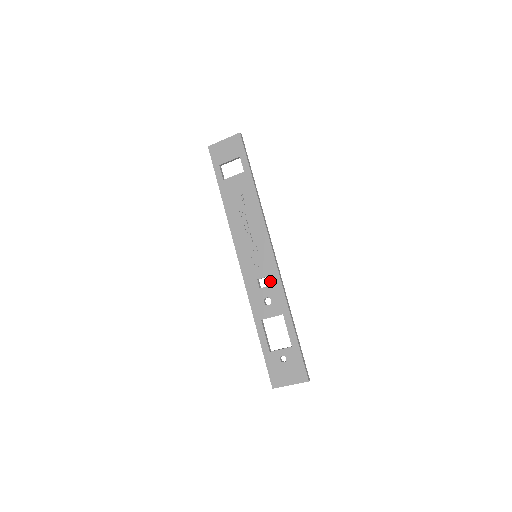
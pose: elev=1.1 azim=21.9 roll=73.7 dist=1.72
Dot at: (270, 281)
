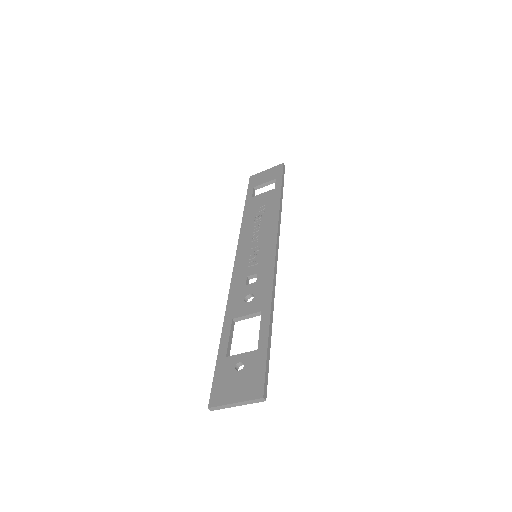
Dot at: (261, 277)
